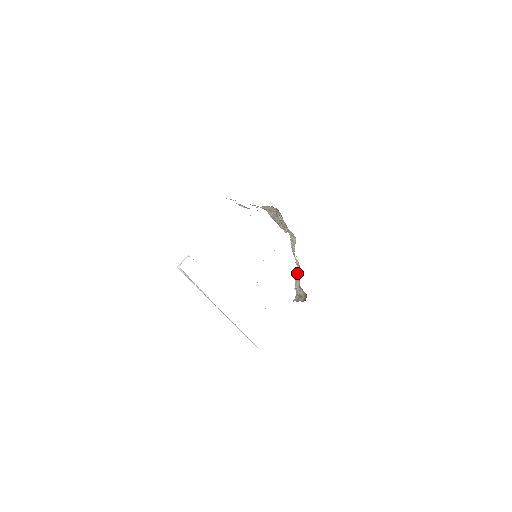
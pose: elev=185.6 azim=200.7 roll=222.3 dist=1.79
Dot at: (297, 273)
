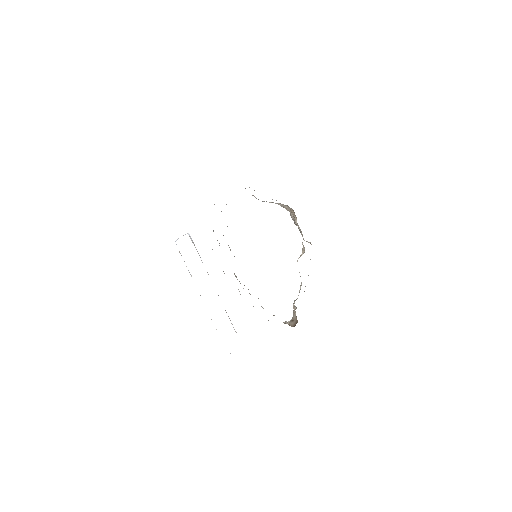
Dot at: occluded
